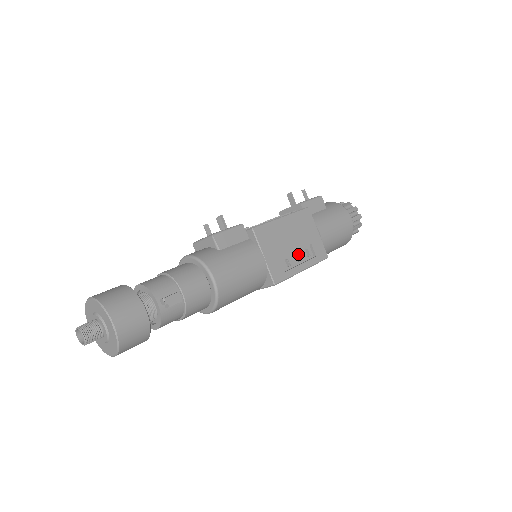
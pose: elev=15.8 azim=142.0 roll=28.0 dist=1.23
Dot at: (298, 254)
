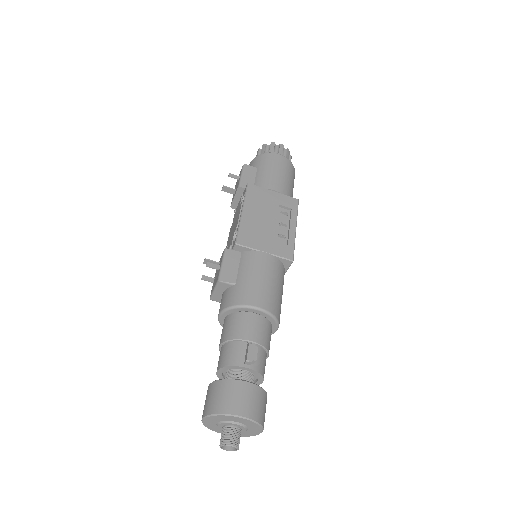
Dot at: (280, 222)
